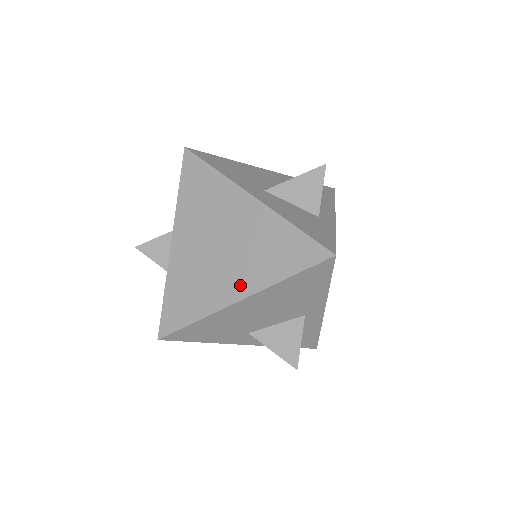
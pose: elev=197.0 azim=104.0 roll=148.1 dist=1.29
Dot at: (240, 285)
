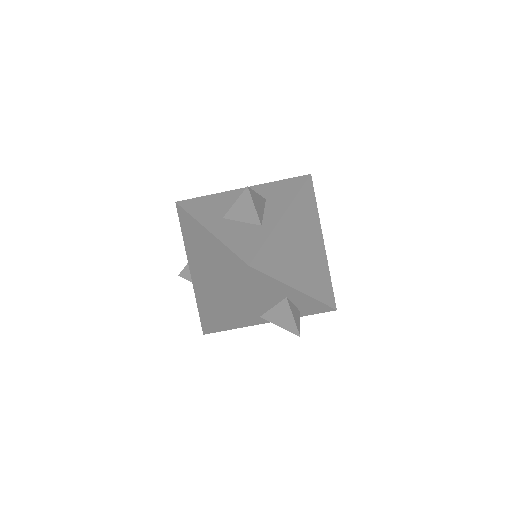
Dot at: (220, 294)
